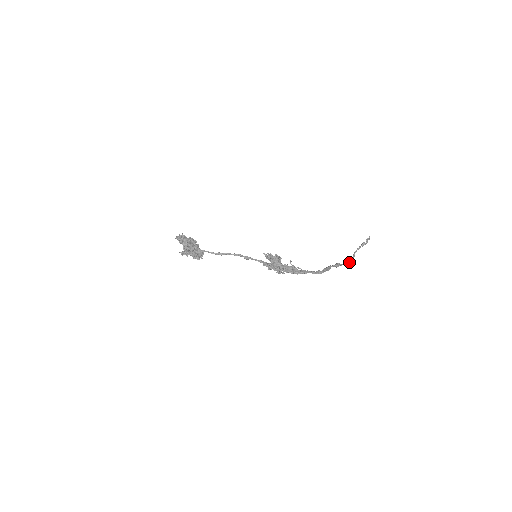
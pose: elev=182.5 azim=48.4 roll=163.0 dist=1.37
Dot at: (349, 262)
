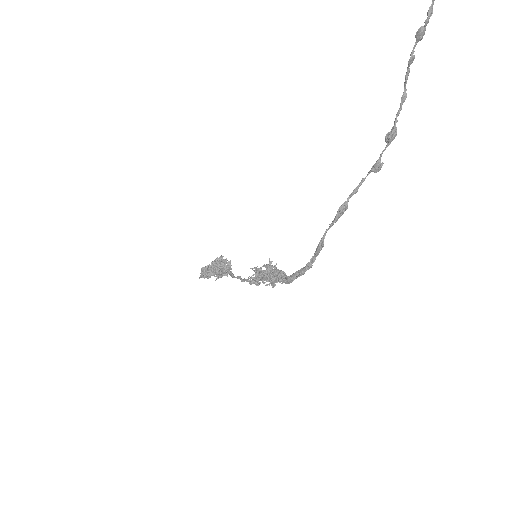
Dot at: (386, 140)
